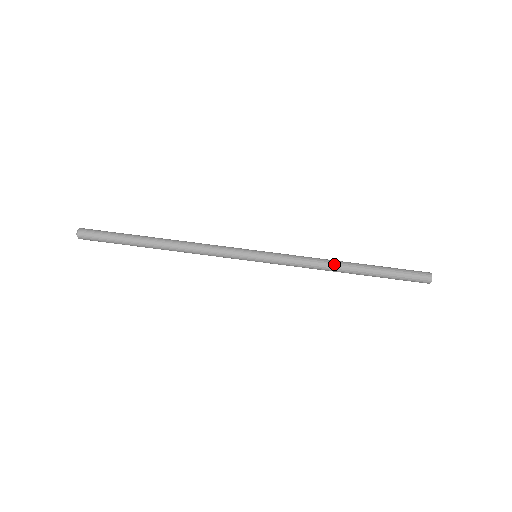
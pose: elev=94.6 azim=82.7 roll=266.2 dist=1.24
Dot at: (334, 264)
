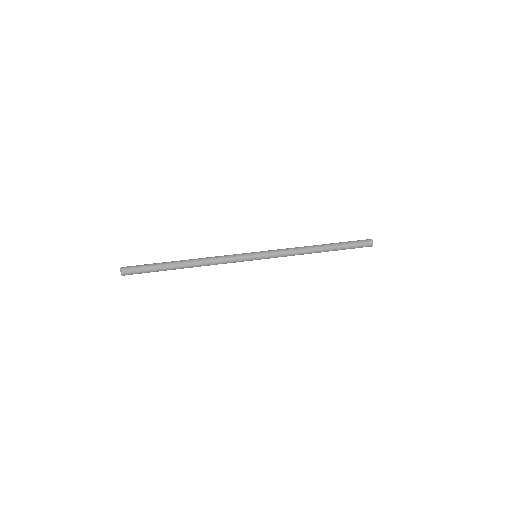
Dot at: (310, 248)
